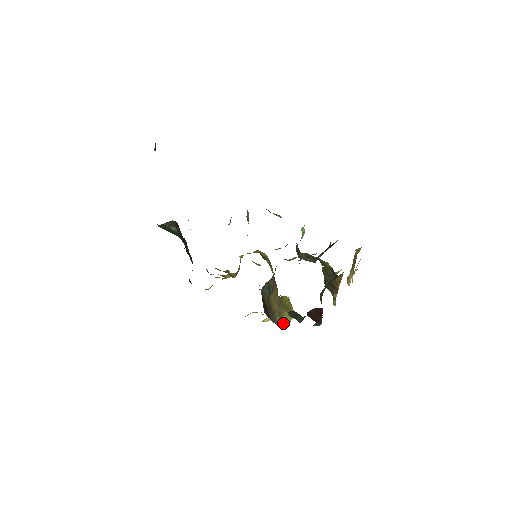
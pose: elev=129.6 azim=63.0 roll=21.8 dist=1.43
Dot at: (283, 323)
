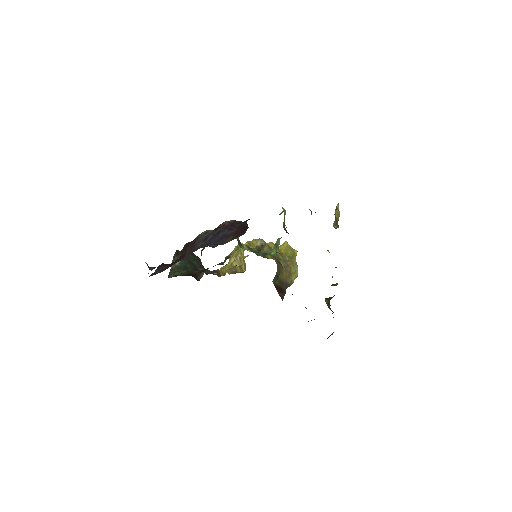
Dot at: (294, 277)
